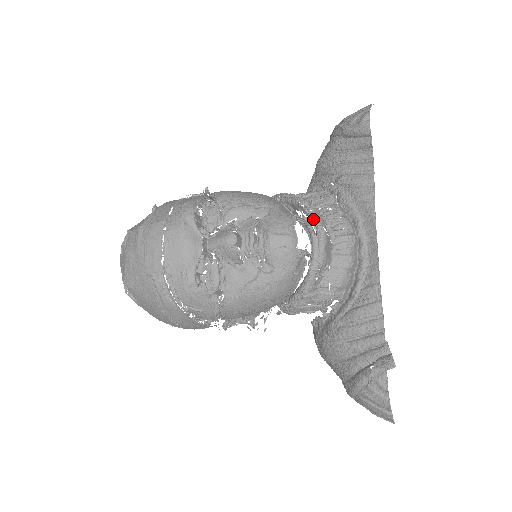
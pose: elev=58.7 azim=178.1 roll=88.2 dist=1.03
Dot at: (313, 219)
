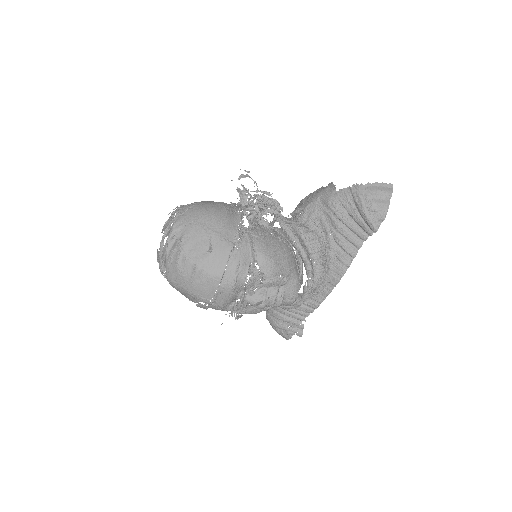
Dot at: (310, 287)
